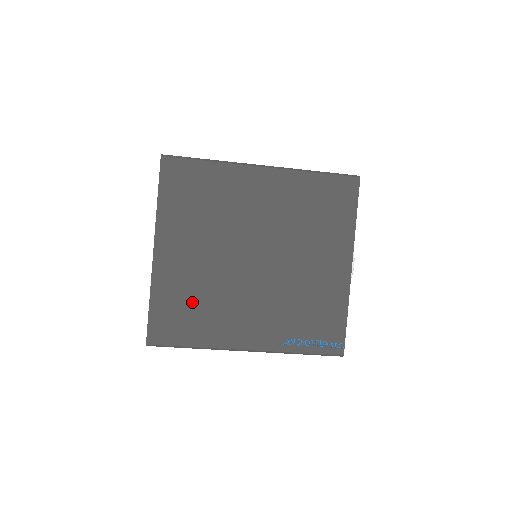
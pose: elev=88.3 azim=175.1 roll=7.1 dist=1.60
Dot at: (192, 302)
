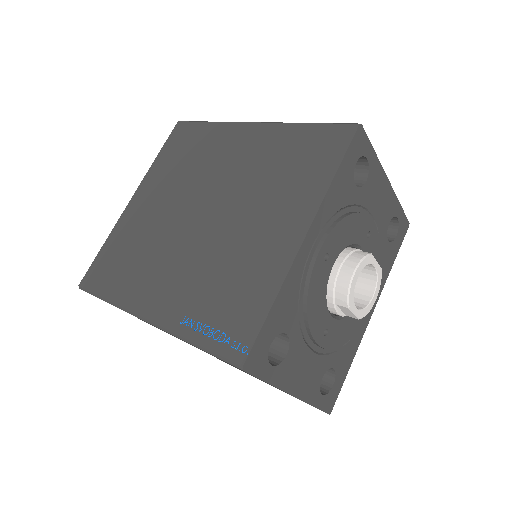
Dot at: (130, 251)
